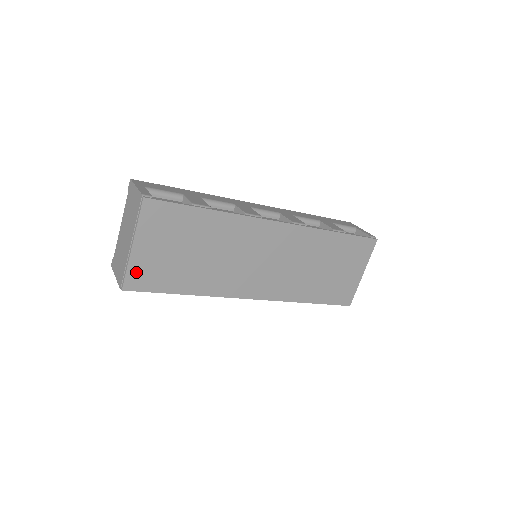
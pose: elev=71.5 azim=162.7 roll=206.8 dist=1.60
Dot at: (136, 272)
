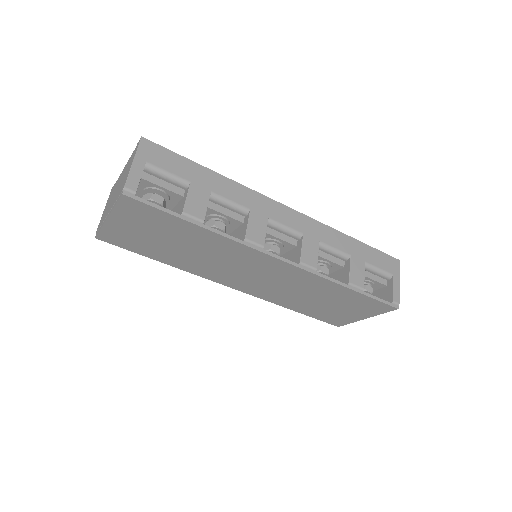
Dot at: (110, 233)
